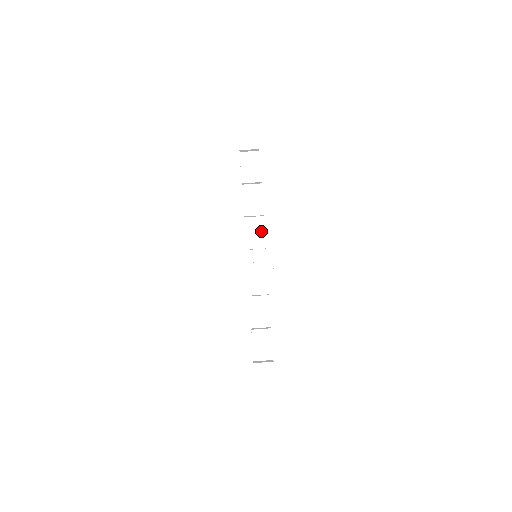
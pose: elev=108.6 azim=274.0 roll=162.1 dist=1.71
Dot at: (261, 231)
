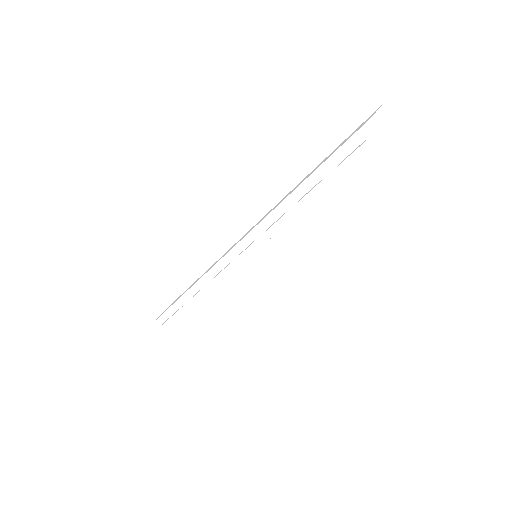
Dot at: (268, 262)
